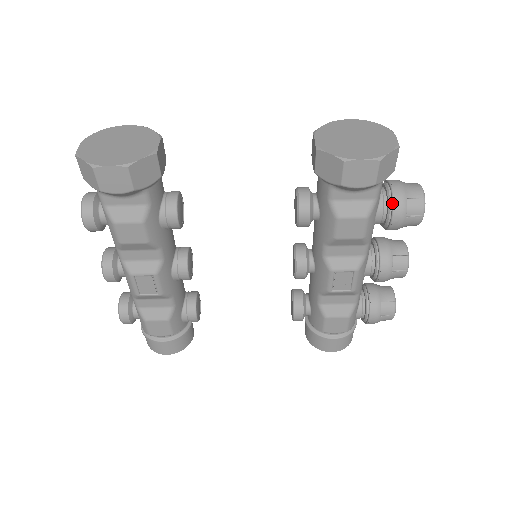
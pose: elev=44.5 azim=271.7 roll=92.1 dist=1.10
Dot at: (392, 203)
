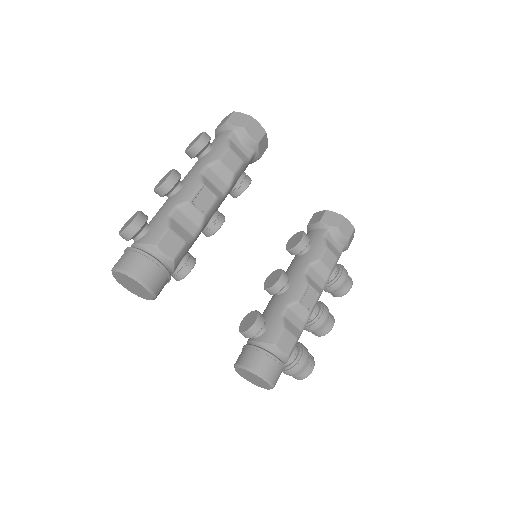
Dot at: (342, 267)
